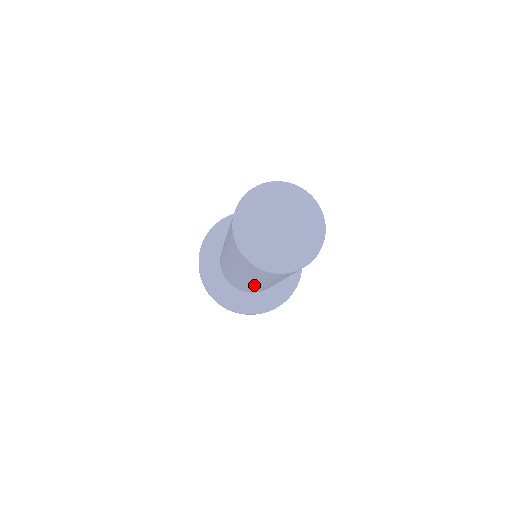
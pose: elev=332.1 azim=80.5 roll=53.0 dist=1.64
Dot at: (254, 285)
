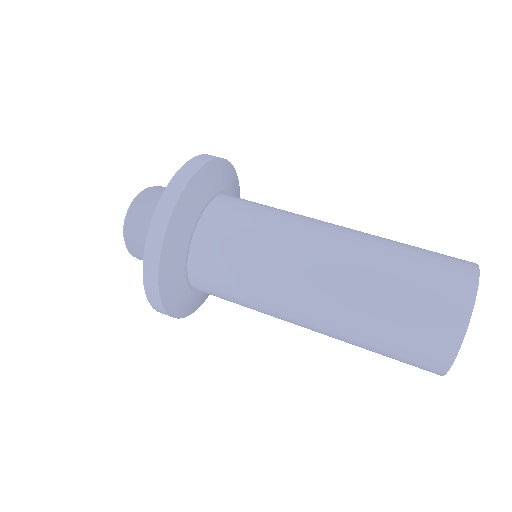
Dot at: occluded
